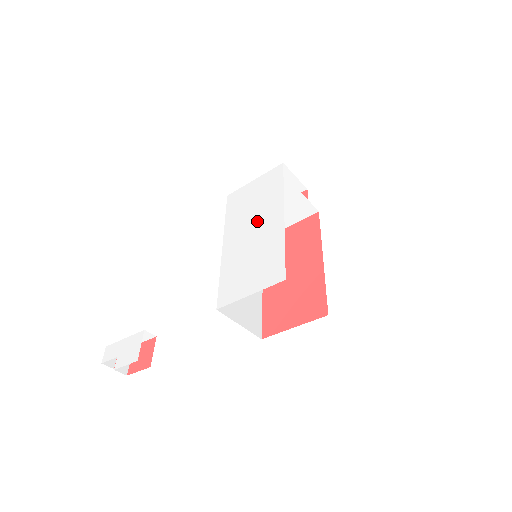
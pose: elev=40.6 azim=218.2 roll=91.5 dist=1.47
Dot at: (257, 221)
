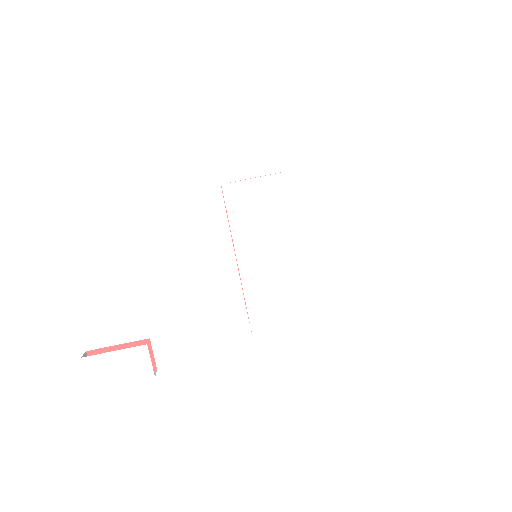
Dot at: (281, 243)
